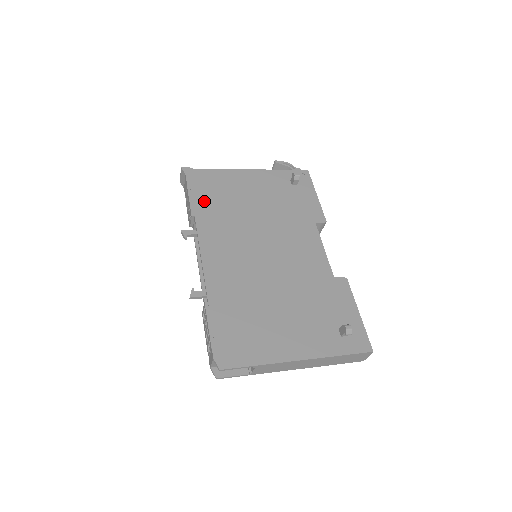
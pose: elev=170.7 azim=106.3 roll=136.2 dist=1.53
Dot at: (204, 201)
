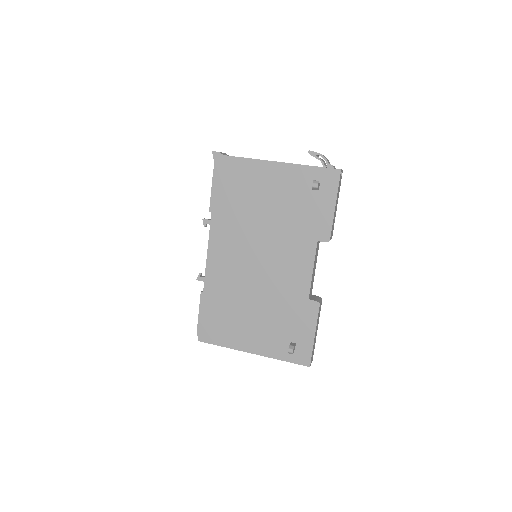
Dot at: (223, 197)
